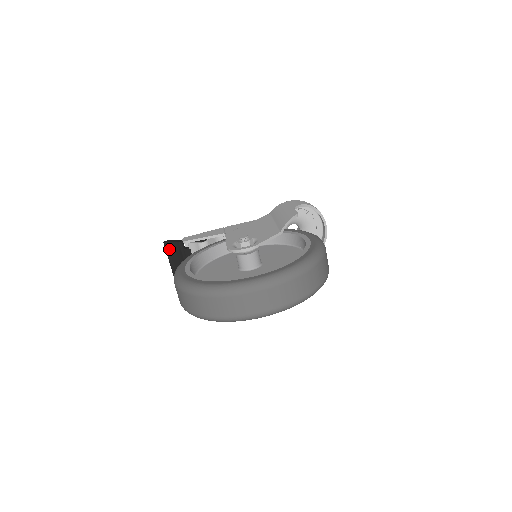
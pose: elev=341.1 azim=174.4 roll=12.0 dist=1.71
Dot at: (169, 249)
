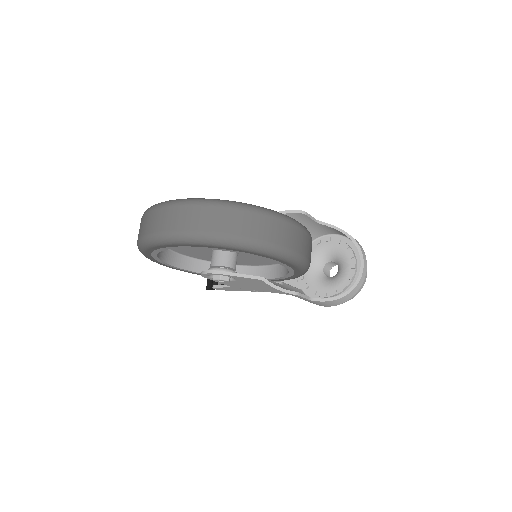
Dot at: occluded
